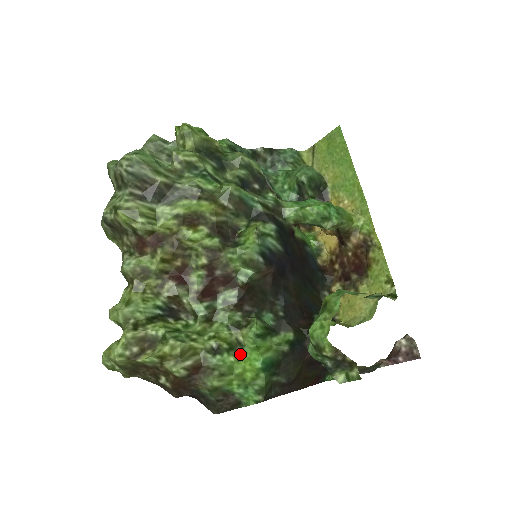
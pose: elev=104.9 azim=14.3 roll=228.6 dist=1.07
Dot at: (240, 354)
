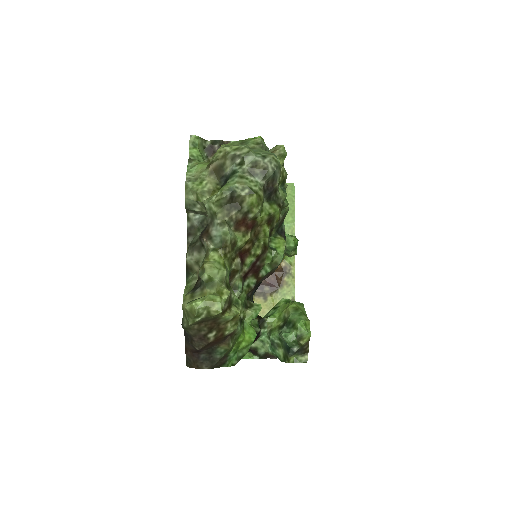
Dot at: (243, 327)
